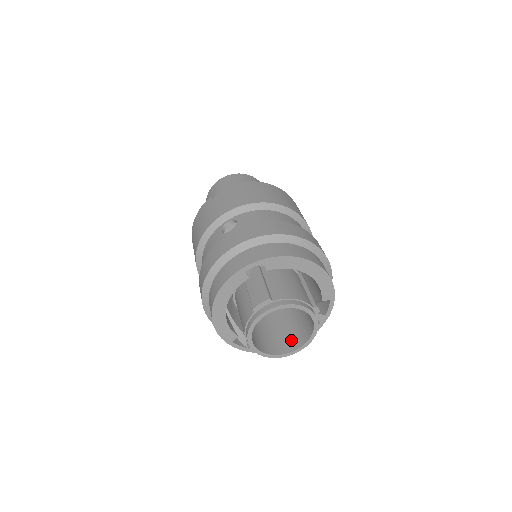
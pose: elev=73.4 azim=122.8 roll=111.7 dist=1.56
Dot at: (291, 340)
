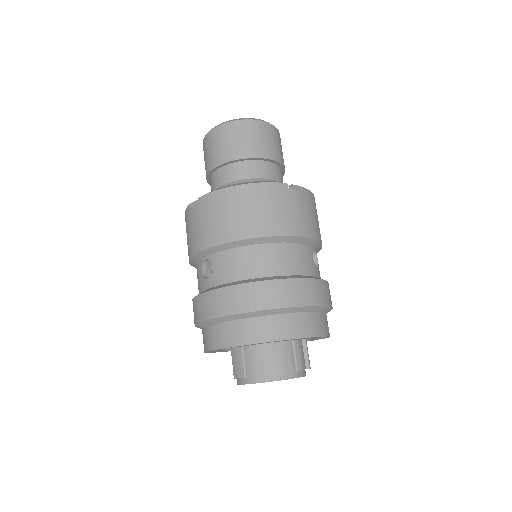
Dot at: occluded
